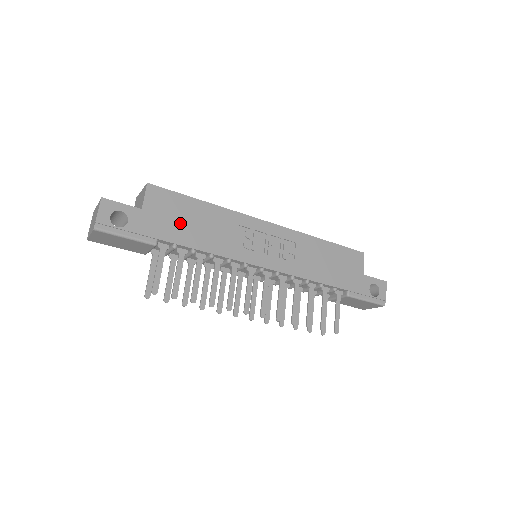
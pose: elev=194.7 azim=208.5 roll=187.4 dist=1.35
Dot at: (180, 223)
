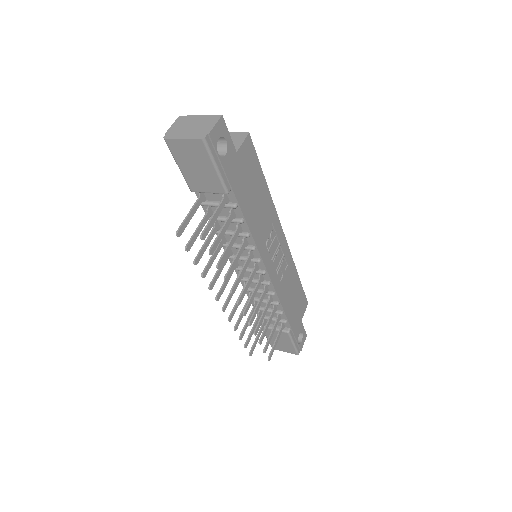
Dot at: (249, 188)
